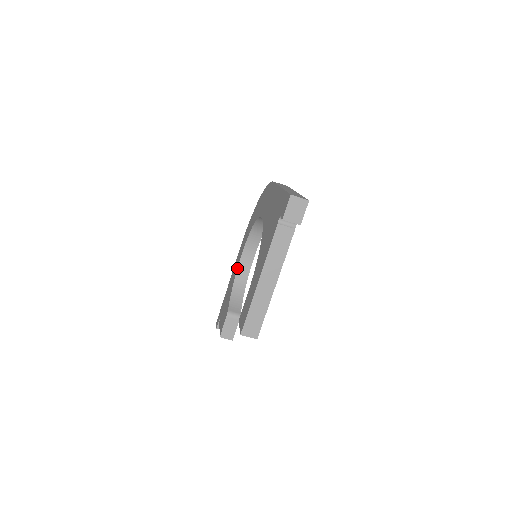
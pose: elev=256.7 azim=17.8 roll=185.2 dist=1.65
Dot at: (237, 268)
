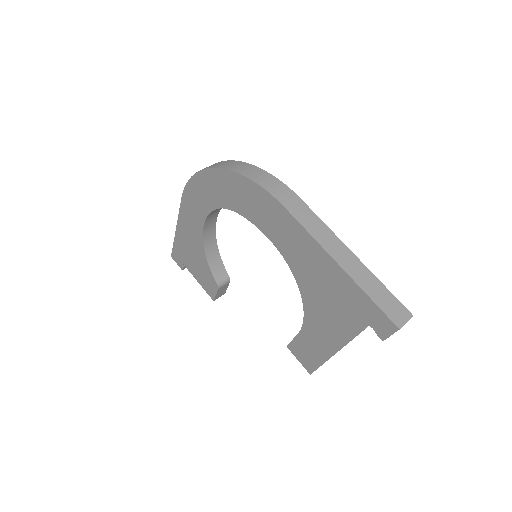
Dot at: (202, 236)
